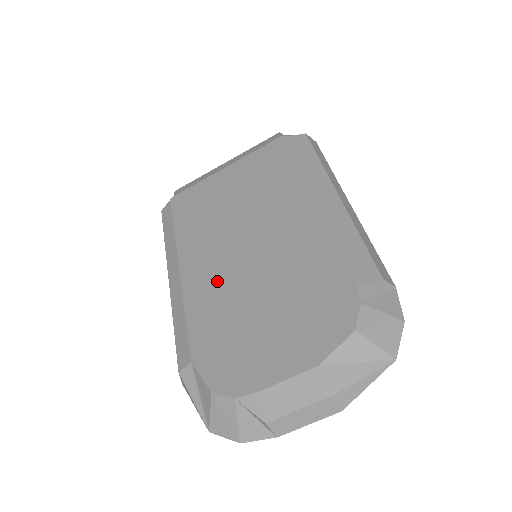
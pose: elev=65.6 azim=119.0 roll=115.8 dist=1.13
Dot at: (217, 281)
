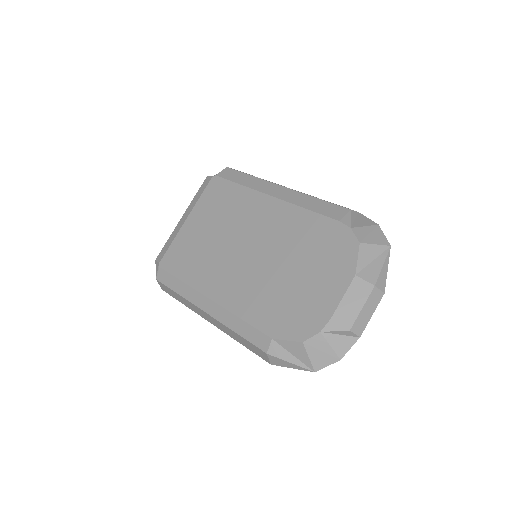
Dot at: (246, 284)
